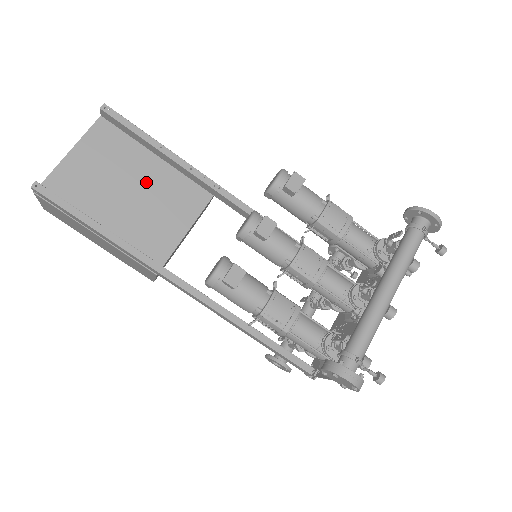
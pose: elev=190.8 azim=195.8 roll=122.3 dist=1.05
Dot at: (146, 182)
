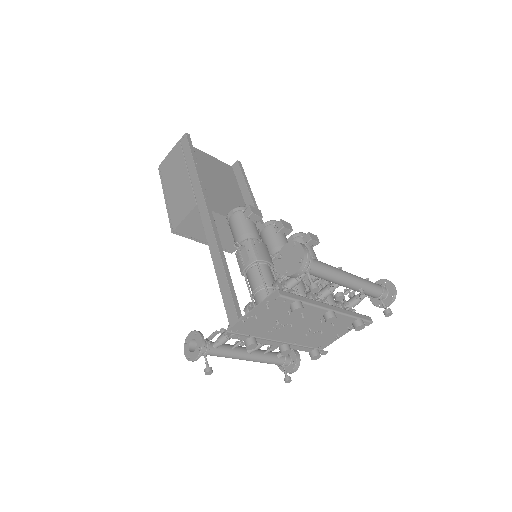
Dot at: (228, 191)
